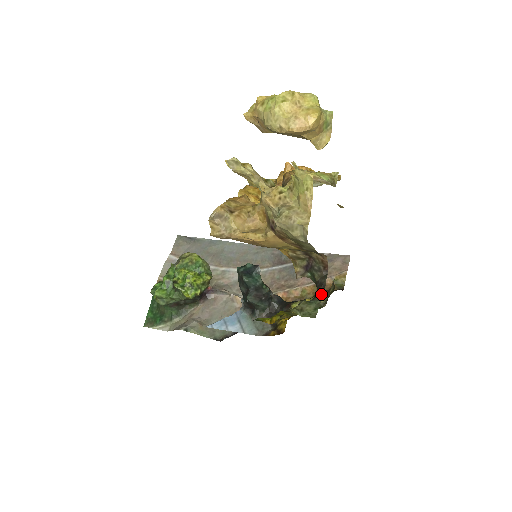
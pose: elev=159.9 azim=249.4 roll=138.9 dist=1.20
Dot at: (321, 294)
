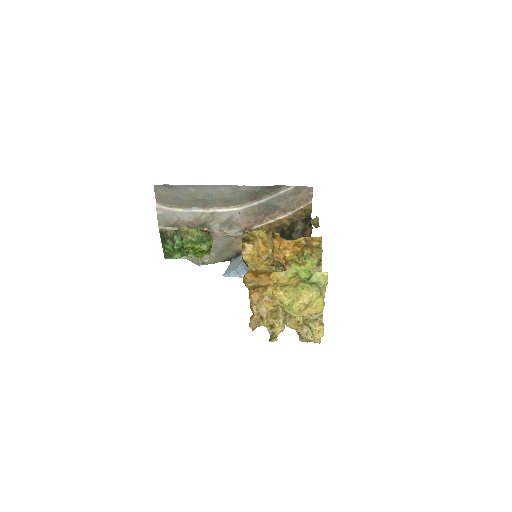
Dot at: occluded
